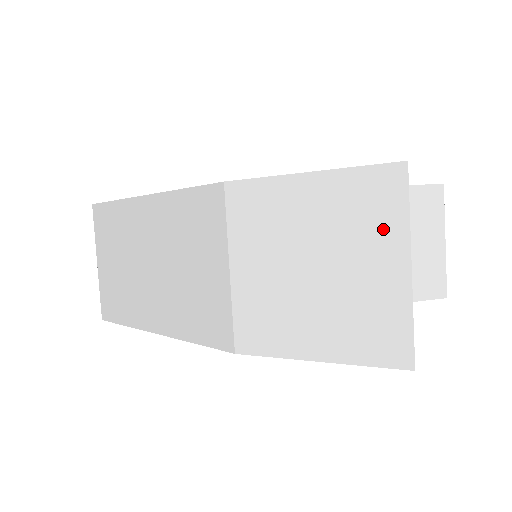
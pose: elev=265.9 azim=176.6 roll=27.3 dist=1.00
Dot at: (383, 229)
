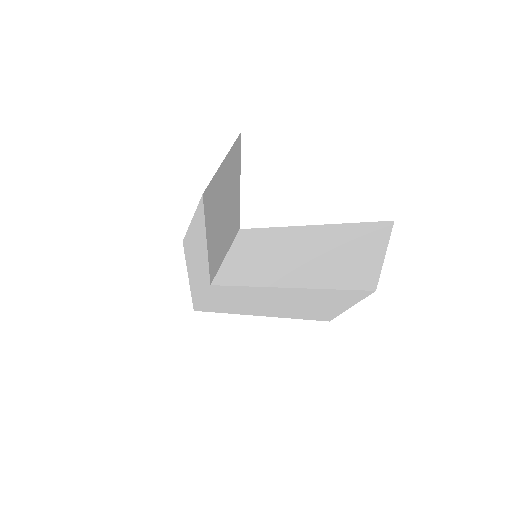
Dot at: occluded
